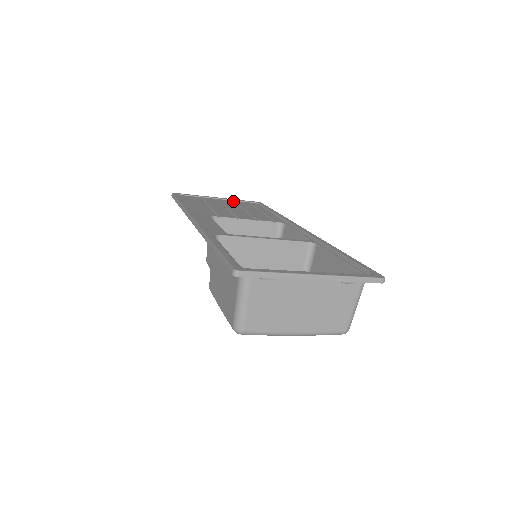
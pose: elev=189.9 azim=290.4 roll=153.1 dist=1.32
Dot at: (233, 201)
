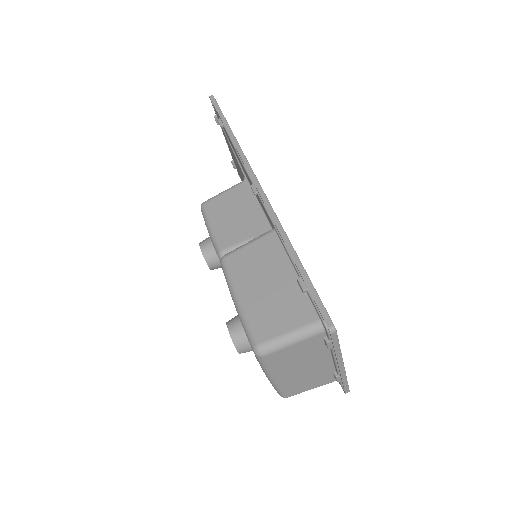
Dot at: occluded
